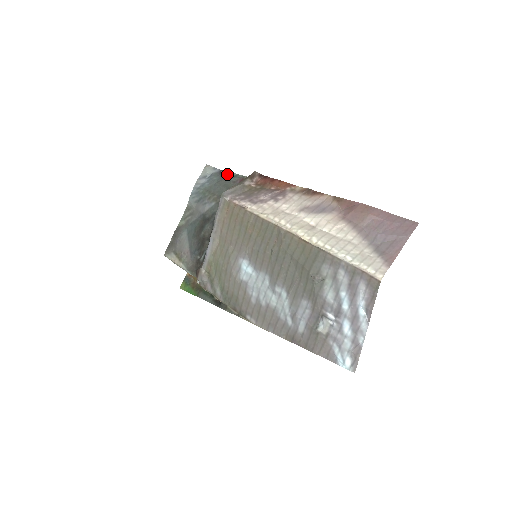
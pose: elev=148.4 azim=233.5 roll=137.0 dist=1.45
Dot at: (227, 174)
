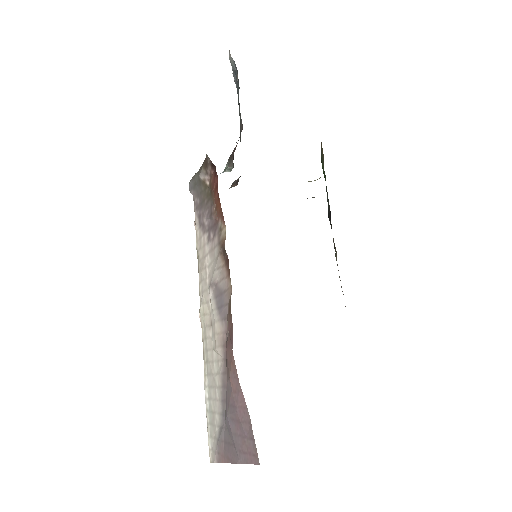
Dot at: occluded
